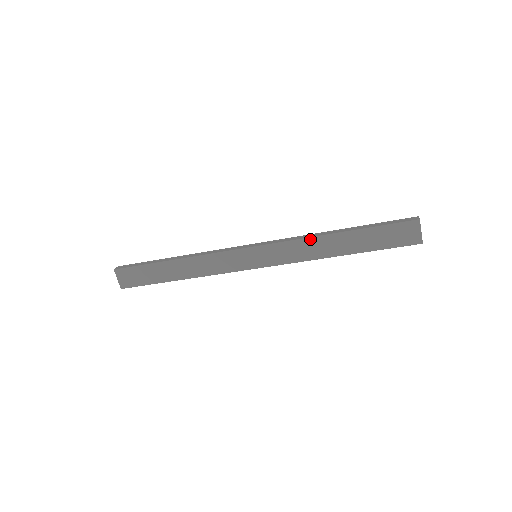
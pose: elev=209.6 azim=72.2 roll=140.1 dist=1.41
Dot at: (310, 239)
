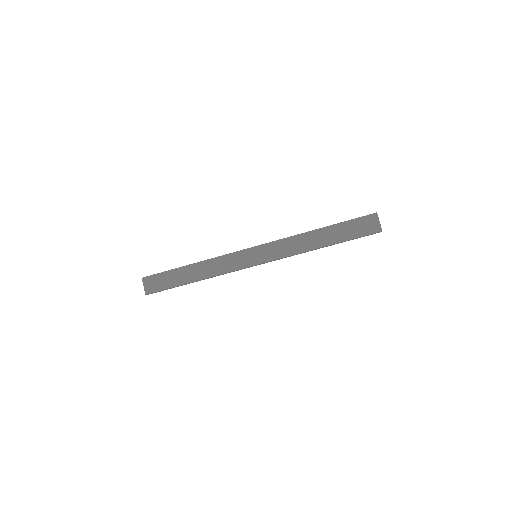
Dot at: (297, 236)
